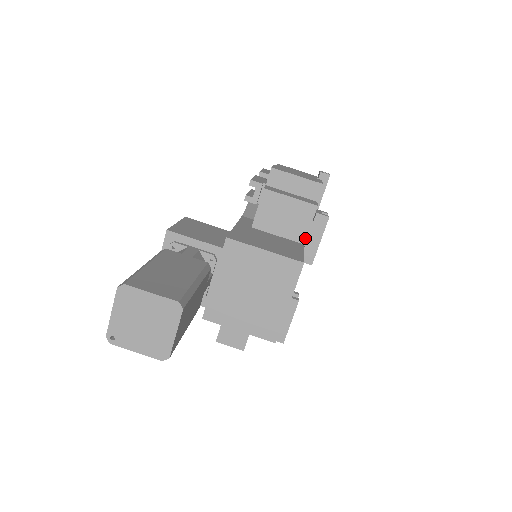
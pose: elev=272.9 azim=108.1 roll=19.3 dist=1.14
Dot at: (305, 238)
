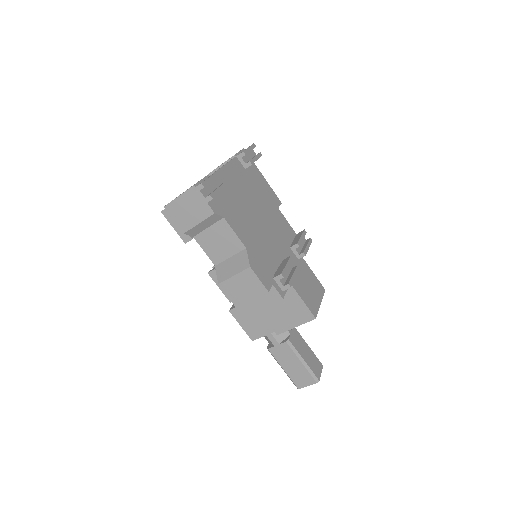
Dot at: occluded
